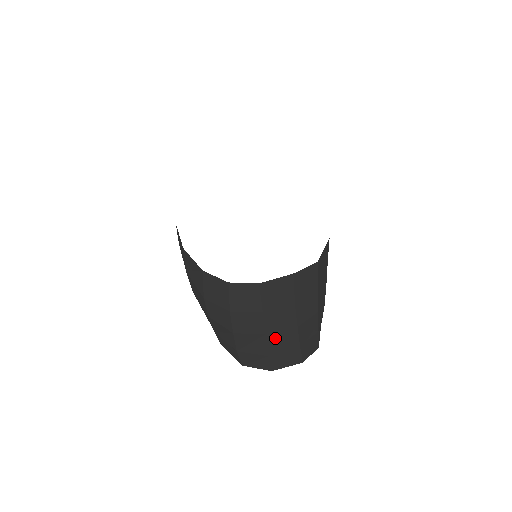
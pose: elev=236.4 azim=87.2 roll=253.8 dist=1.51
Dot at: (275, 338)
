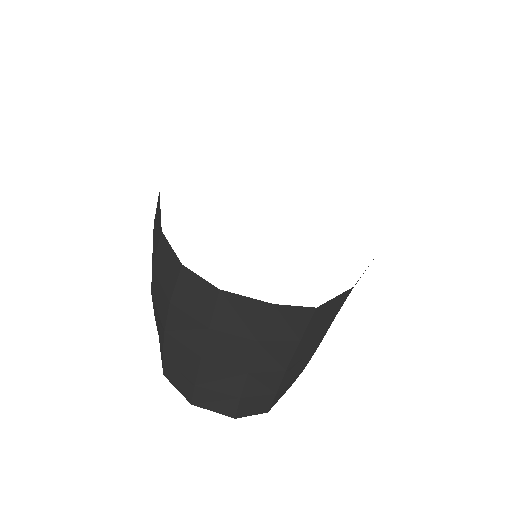
Dot at: (212, 369)
